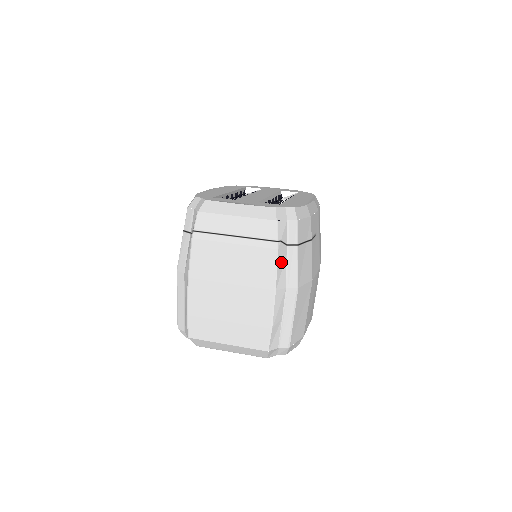
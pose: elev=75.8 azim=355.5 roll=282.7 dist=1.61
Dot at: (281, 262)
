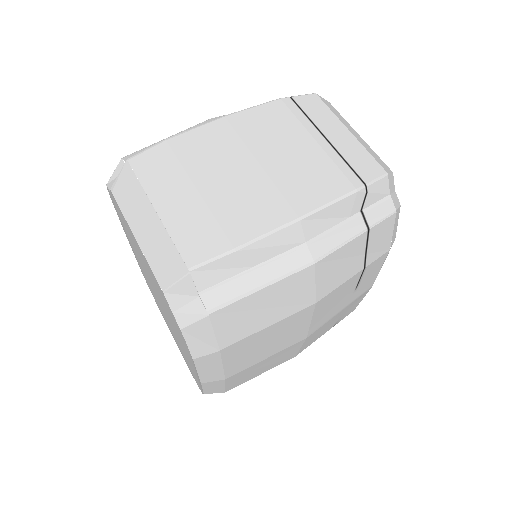
Dot at: (340, 210)
